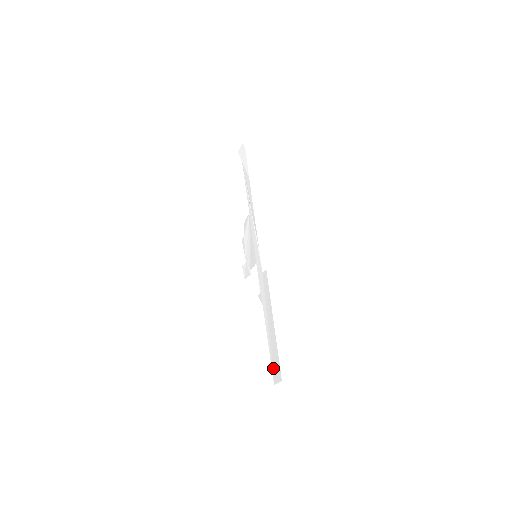
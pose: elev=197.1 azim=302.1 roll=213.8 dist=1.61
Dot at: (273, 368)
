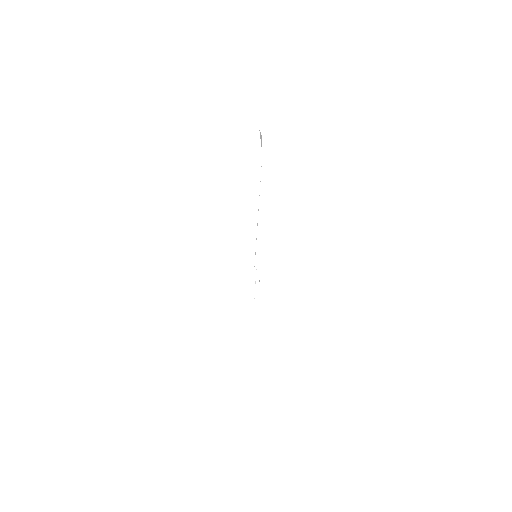
Dot at: occluded
